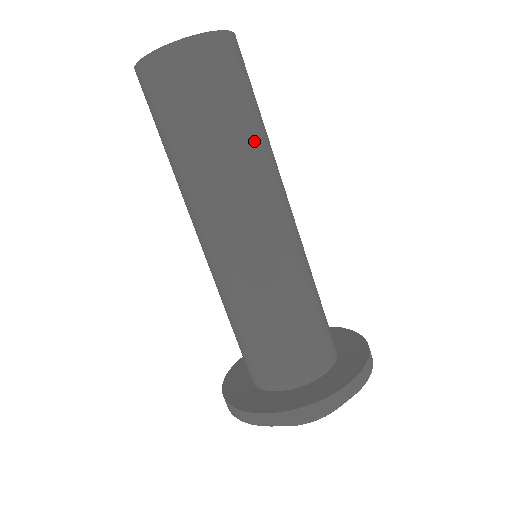
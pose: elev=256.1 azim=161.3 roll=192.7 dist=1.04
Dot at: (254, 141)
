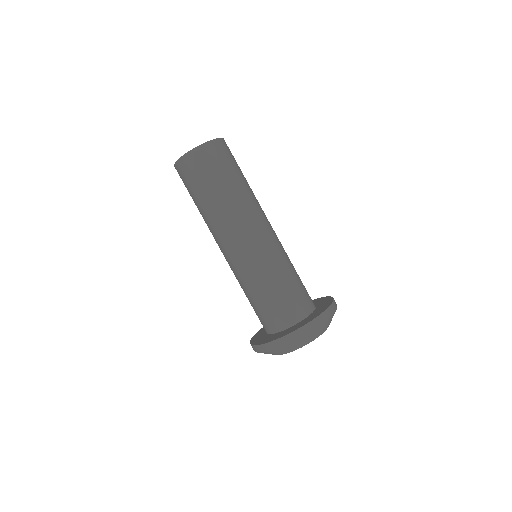
Dot at: (235, 193)
